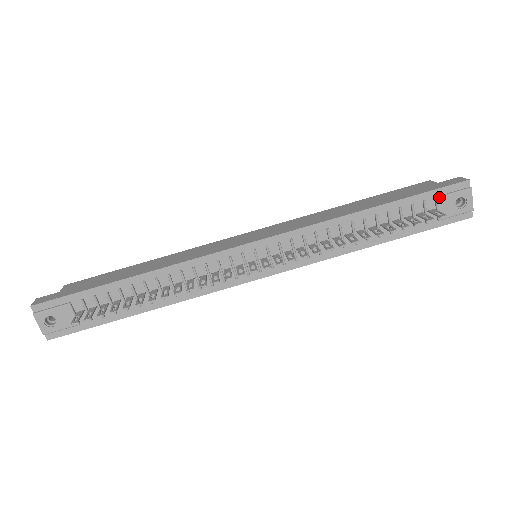
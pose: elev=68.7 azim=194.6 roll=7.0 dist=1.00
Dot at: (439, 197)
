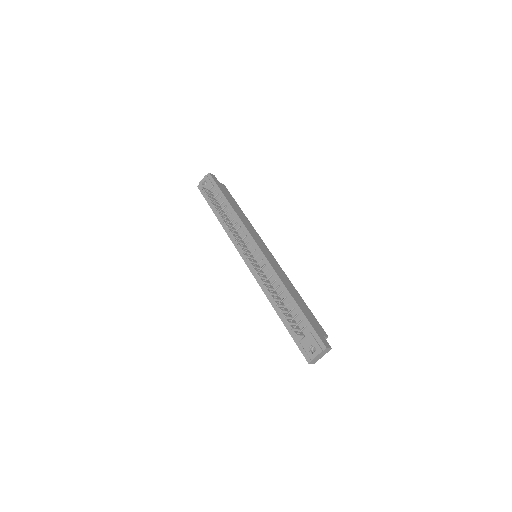
Dot at: (311, 333)
